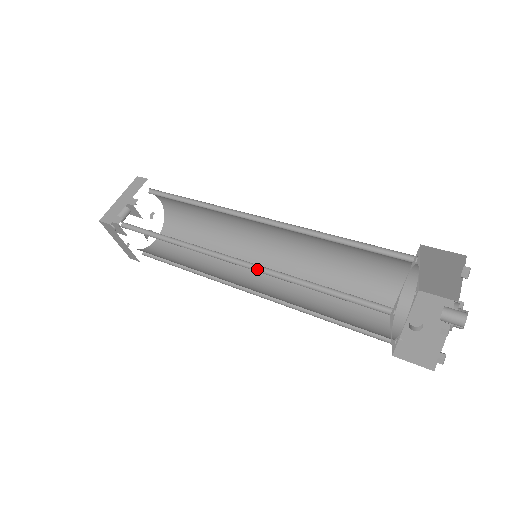
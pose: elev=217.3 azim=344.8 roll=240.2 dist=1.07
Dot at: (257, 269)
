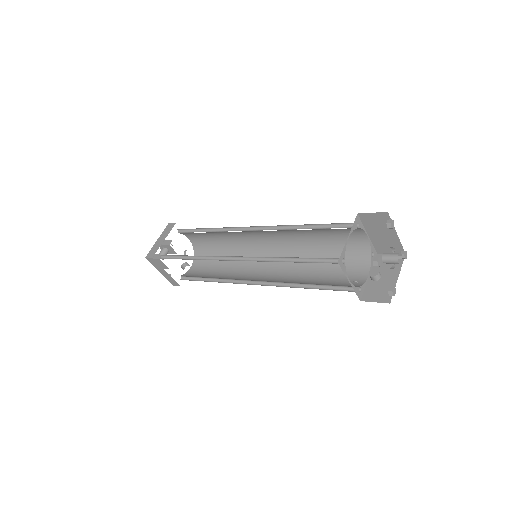
Dot at: (253, 260)
